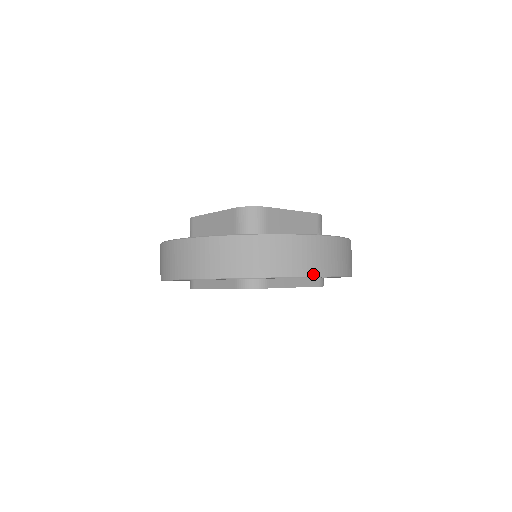
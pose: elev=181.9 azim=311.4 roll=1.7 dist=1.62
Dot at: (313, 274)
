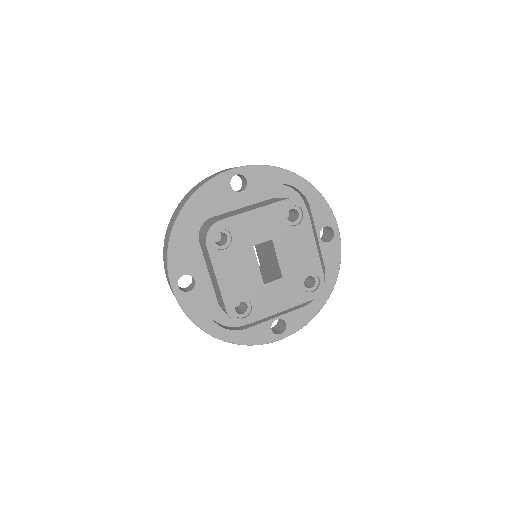
Dot at: occluded
